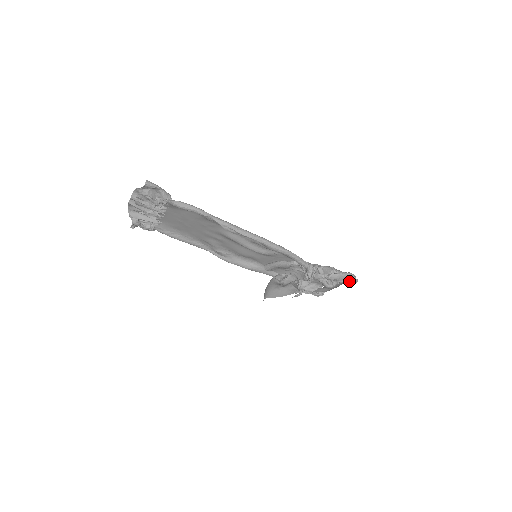
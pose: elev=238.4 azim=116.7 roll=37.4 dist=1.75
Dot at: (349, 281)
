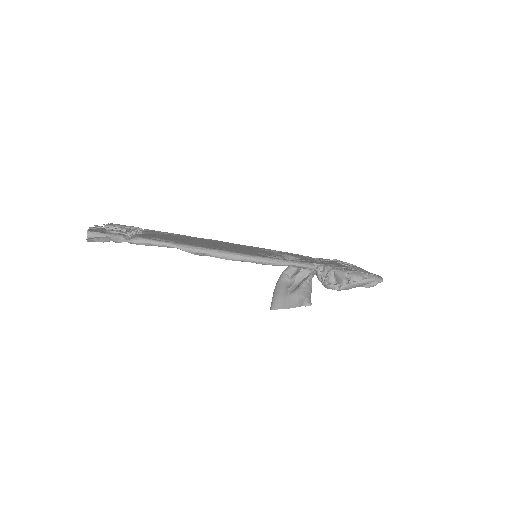
Dot at: (369, 286)
